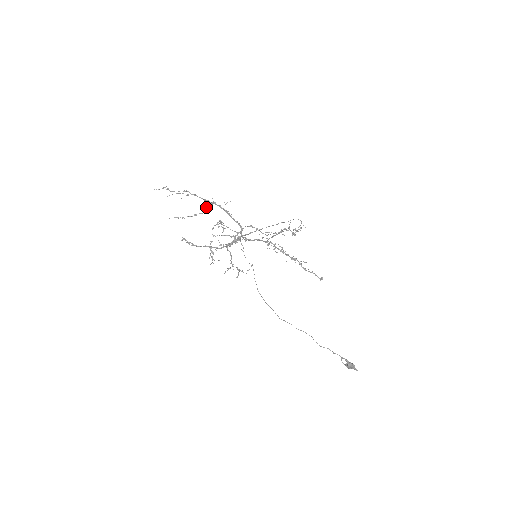
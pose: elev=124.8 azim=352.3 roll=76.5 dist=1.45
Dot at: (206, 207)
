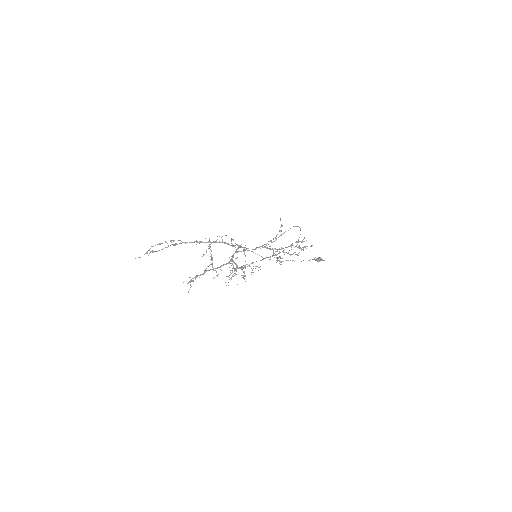
Dot at: occluded
